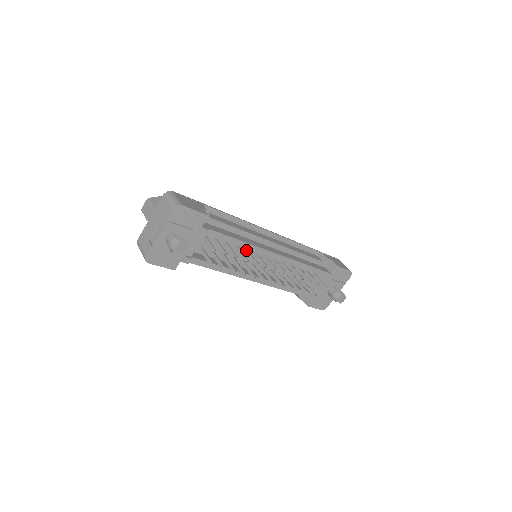
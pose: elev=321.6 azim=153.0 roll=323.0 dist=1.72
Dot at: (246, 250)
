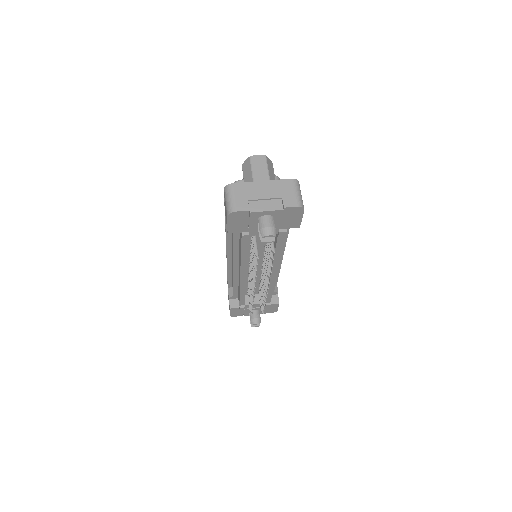
Dot at: occluded
